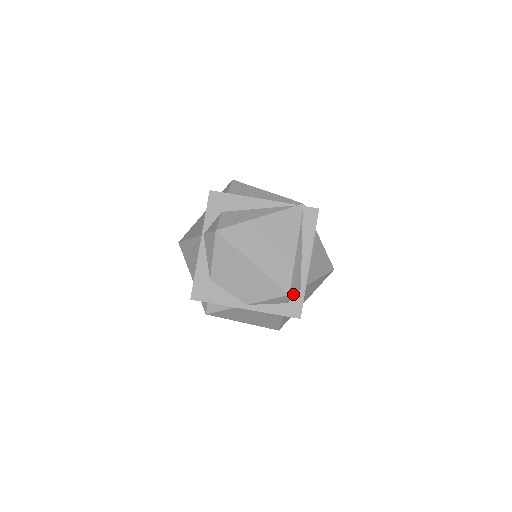
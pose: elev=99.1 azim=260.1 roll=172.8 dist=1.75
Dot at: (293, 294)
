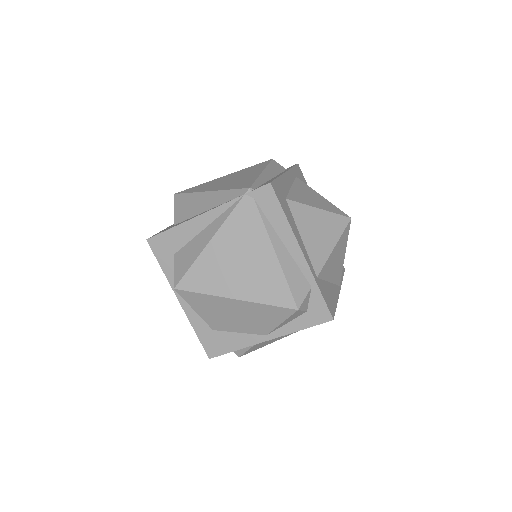
Dot at: (305, 301)
